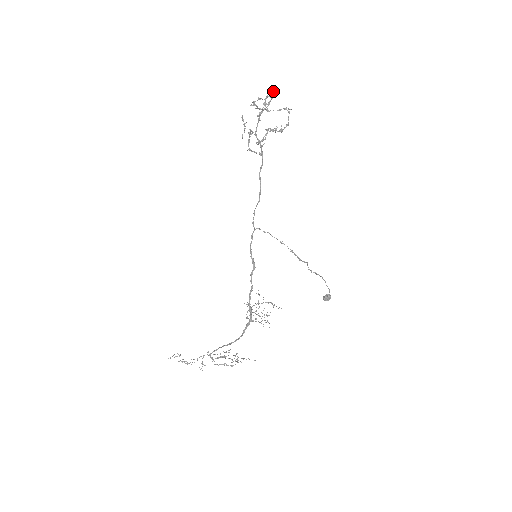
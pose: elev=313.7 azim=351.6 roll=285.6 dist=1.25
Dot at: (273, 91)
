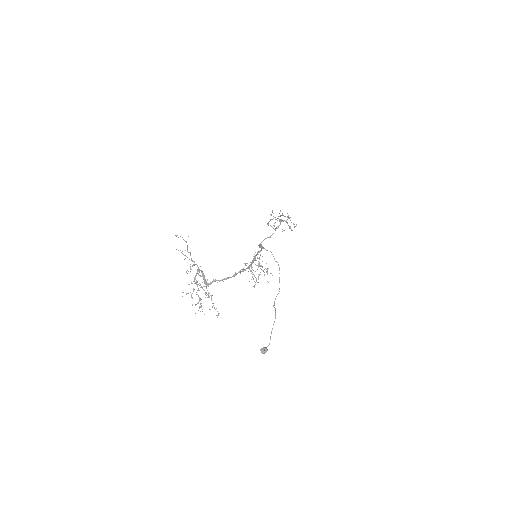
Dot at: (290, 217)
